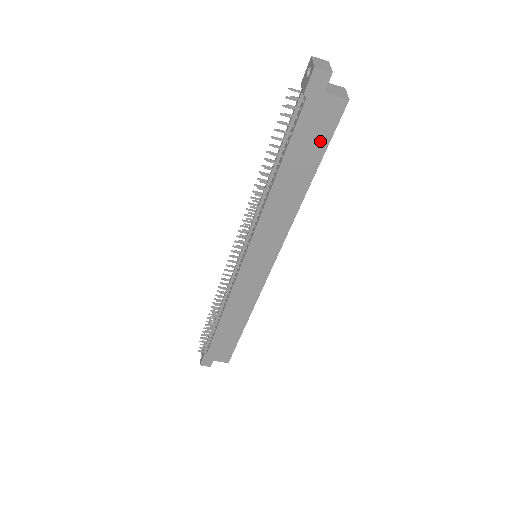
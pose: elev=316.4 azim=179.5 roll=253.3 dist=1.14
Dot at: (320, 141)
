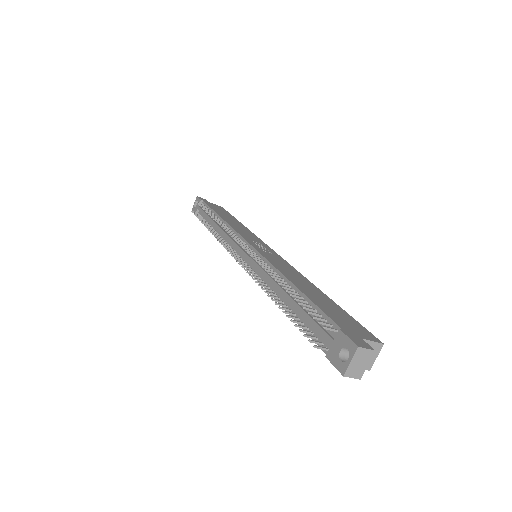
Dot at: occluded
